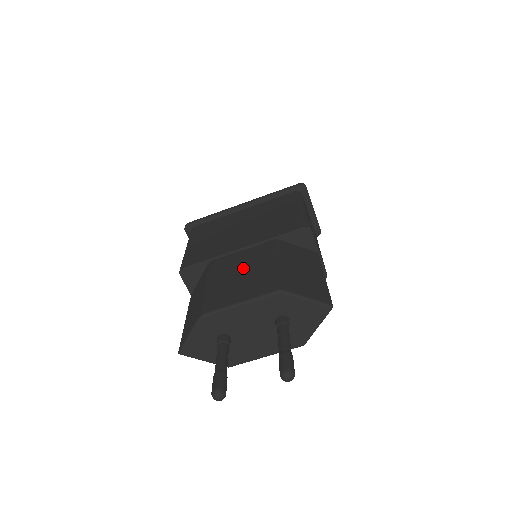
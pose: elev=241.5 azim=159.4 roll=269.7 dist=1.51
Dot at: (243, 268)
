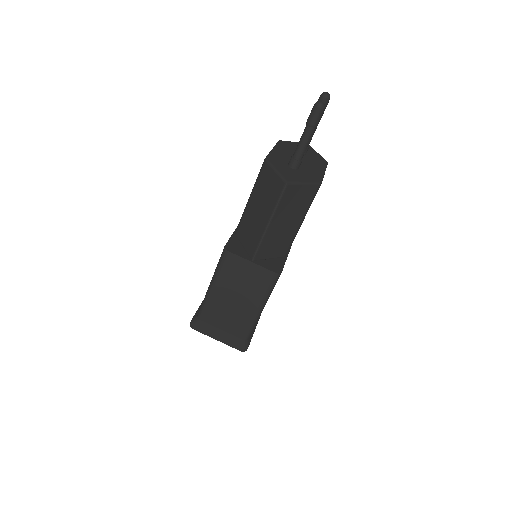
Dot at: occluded
